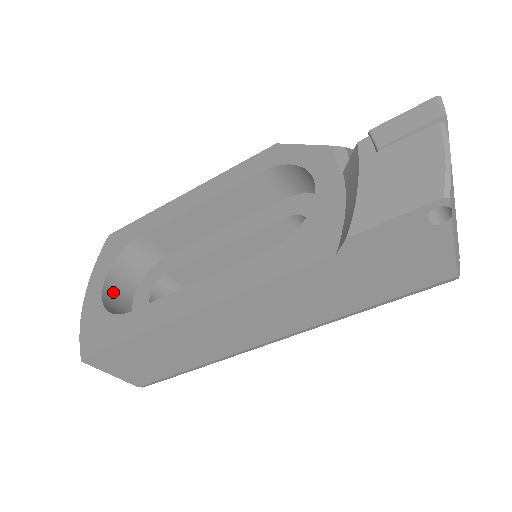
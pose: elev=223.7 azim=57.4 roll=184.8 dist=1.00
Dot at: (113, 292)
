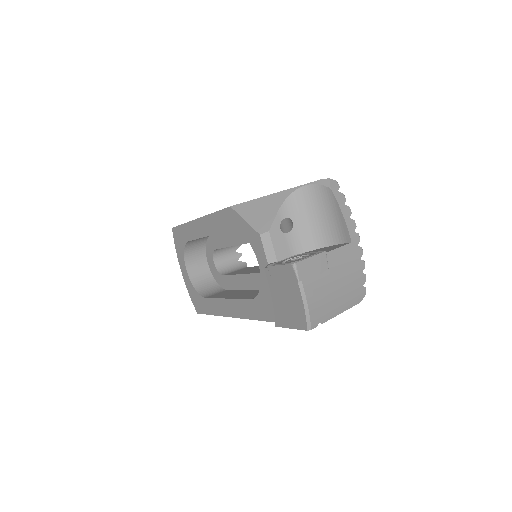
Dot at: (194, 268)
